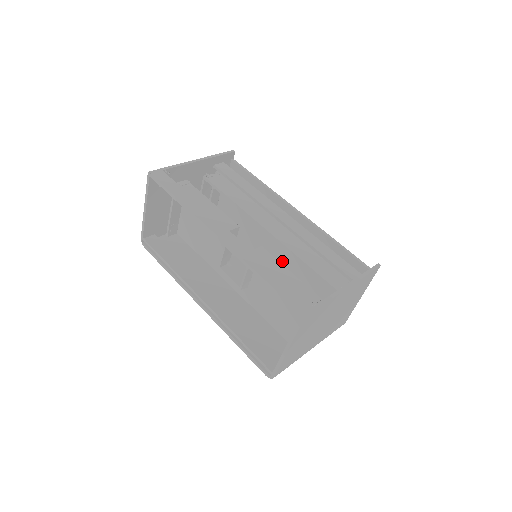
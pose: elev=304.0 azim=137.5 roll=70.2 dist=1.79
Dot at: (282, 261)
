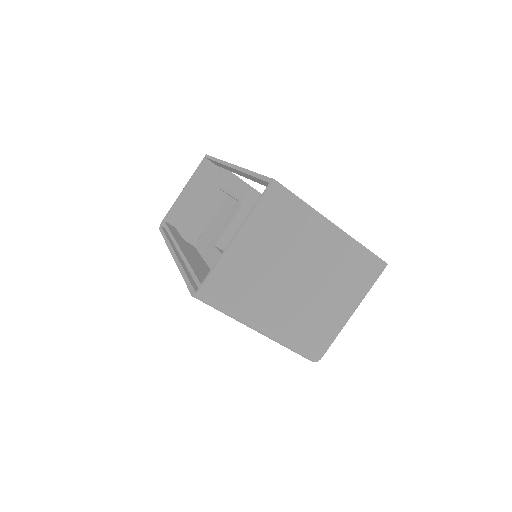
Dot at: occluded
